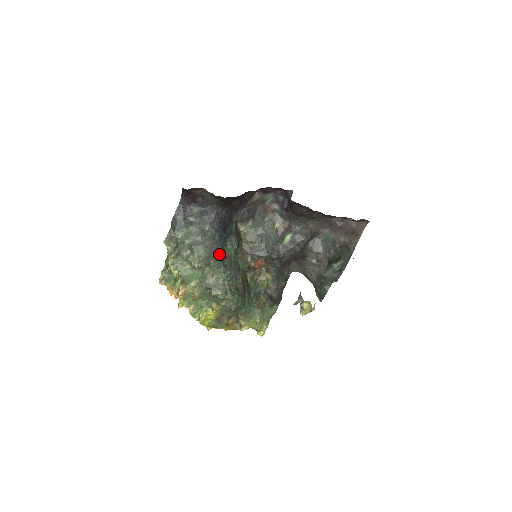
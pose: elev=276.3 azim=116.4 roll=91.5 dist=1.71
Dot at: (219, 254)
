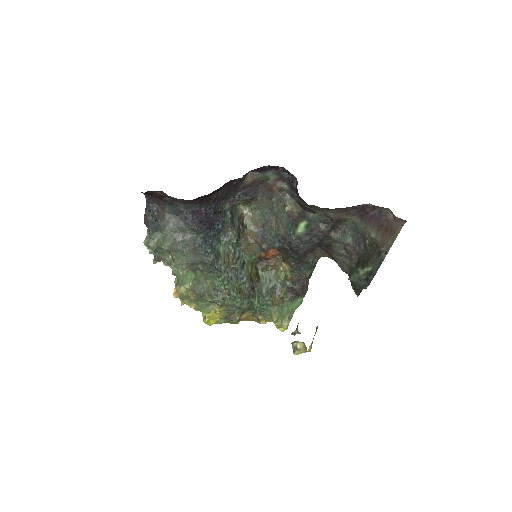
Dot at: (207, 258)
